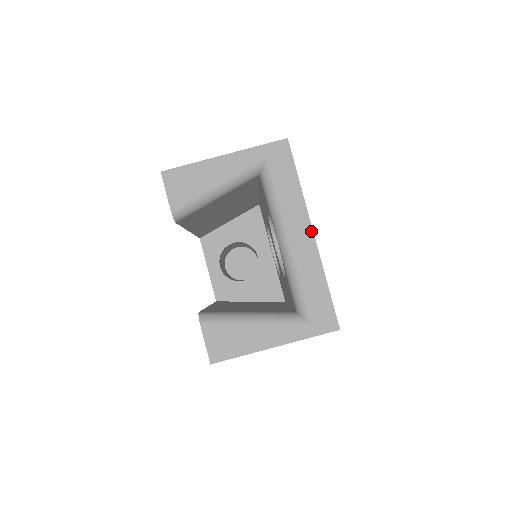
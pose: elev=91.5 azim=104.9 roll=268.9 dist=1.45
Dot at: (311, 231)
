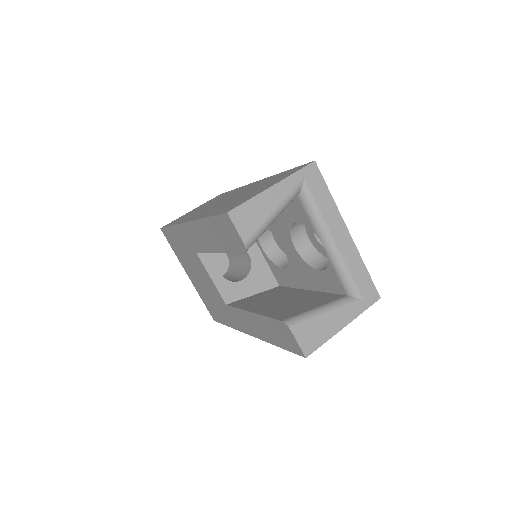
Dot at: (347, 231)
